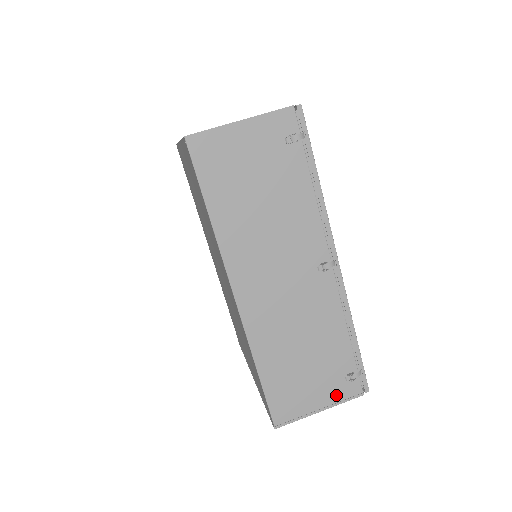
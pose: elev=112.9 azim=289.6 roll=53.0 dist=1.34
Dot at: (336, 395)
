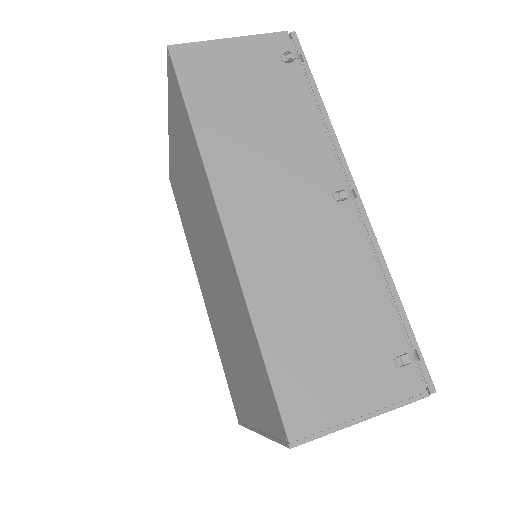
Dot at: (384, 392)
